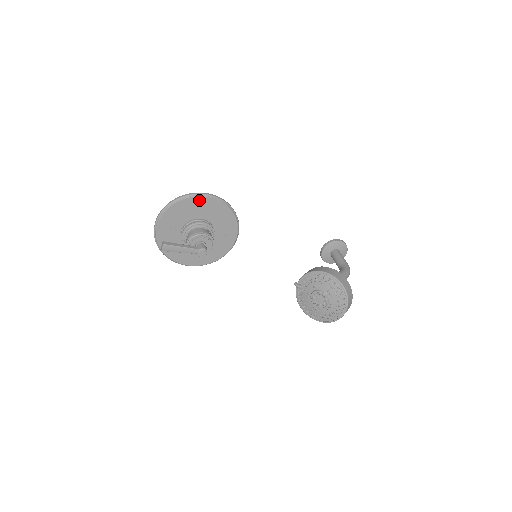
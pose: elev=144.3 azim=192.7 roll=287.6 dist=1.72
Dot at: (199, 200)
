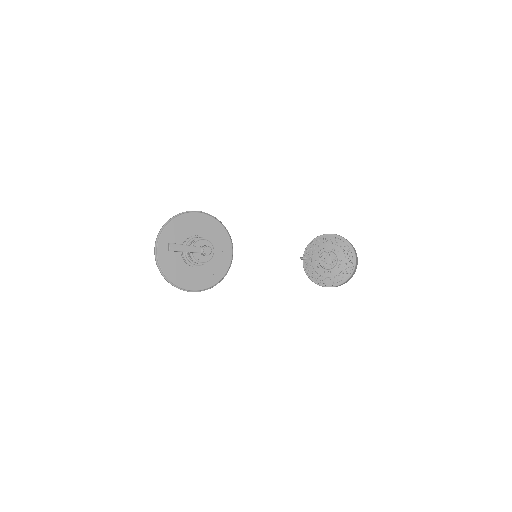
Dot at: (192, 216)
